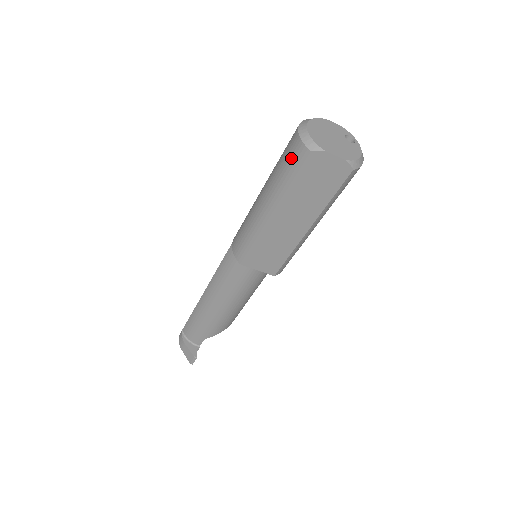
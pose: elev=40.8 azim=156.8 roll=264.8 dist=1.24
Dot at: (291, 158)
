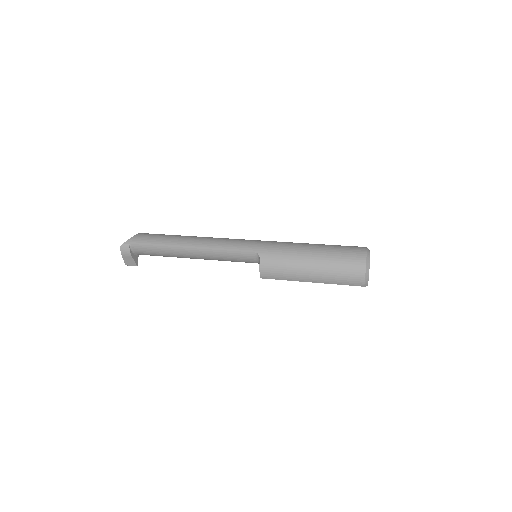
Dot at: (351, 280)
